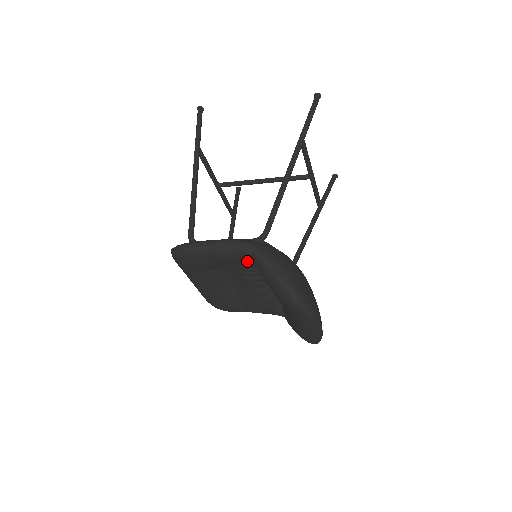
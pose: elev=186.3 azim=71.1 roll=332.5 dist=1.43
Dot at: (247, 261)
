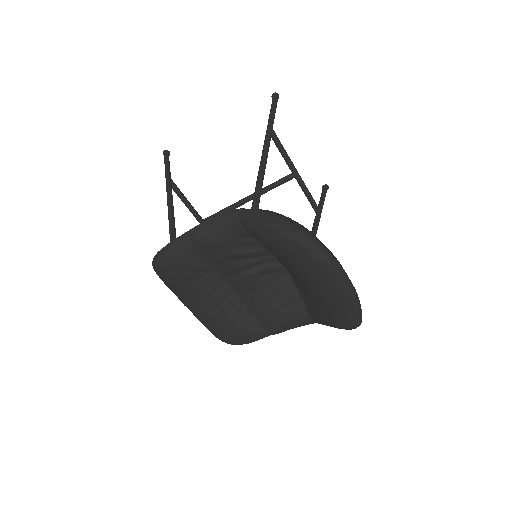
Dot at: (238, 236)
